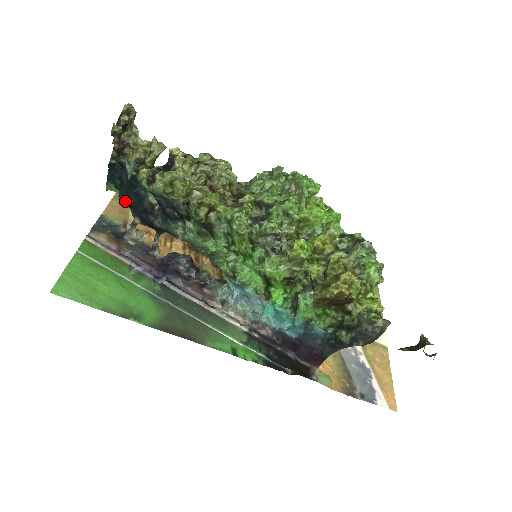
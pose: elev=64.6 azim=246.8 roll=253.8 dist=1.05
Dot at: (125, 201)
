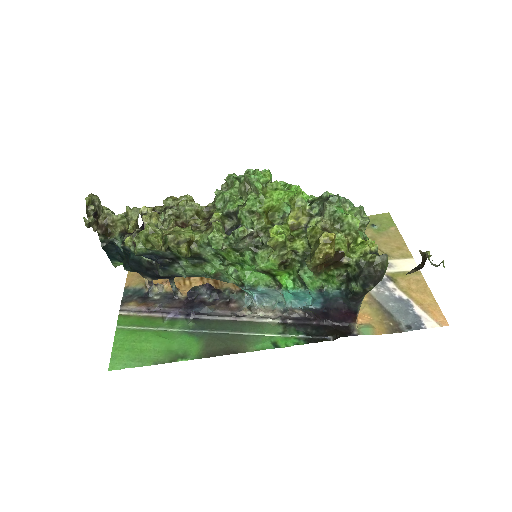
Dot at: (130, 269)
